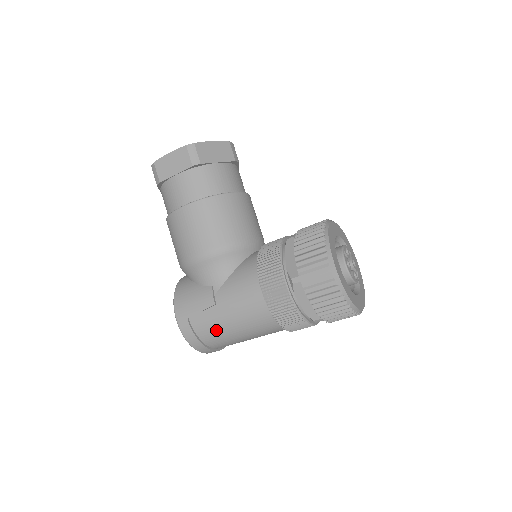
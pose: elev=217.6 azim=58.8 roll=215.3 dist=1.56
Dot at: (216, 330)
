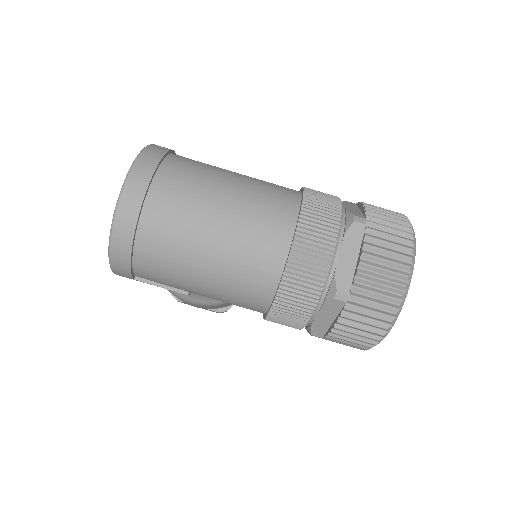
Dot at: (204, 165)
